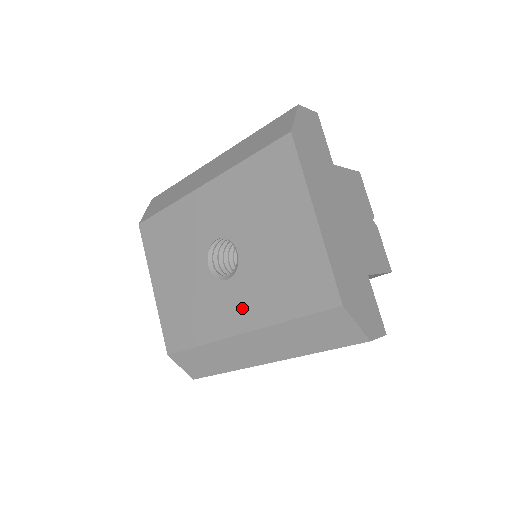
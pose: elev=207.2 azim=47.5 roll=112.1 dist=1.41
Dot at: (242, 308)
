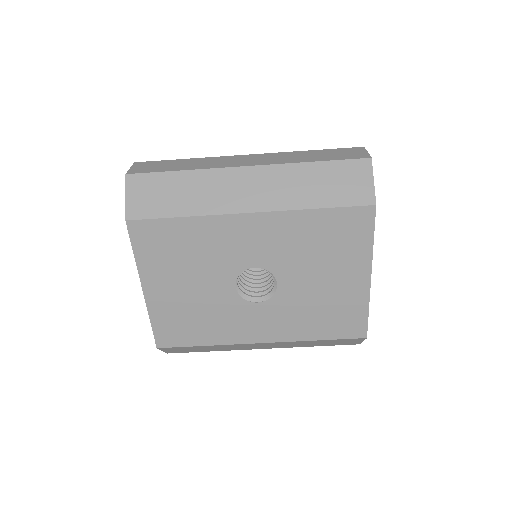
Dot at: (268, 326)
